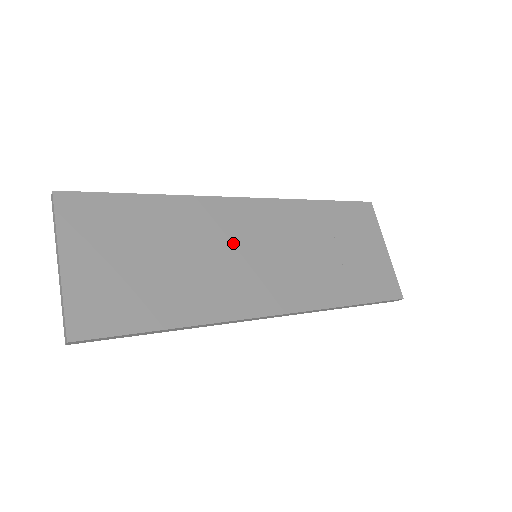
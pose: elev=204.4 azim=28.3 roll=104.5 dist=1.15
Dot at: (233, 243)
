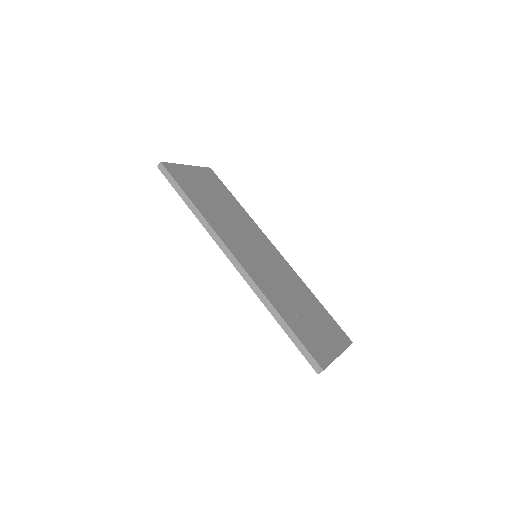
Dot at: (252, 240)
